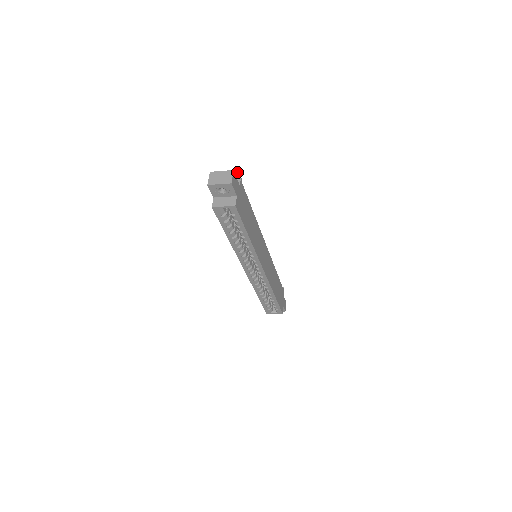
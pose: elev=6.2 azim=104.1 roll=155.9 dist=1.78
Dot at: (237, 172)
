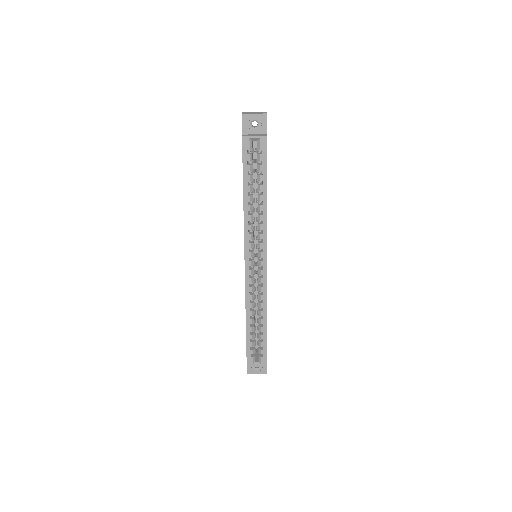
Dot at: occluded
